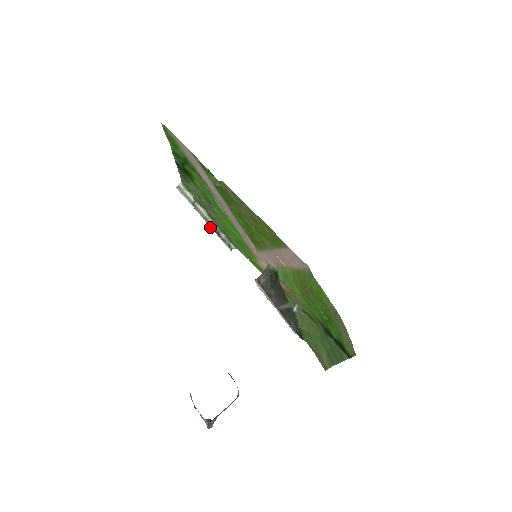
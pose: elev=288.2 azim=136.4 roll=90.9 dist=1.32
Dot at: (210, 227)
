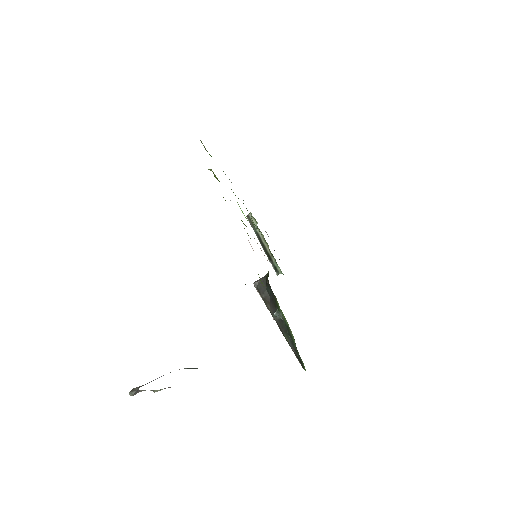
Dot at: occluded
